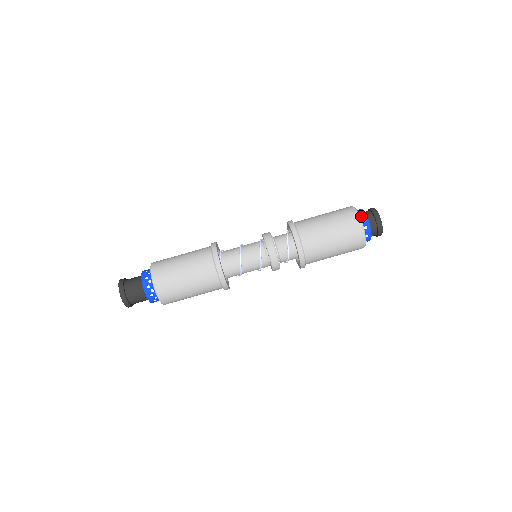
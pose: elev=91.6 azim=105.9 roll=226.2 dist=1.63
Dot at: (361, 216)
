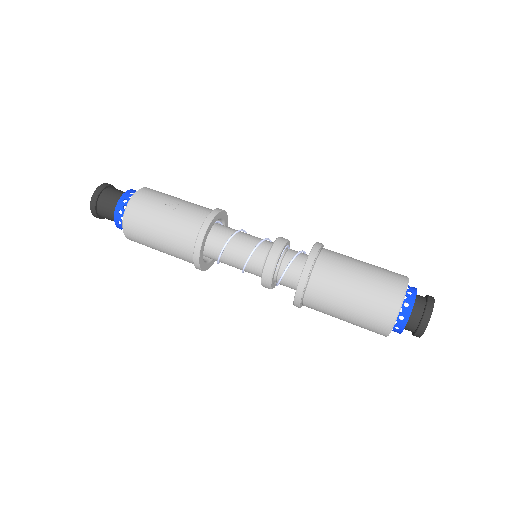
Dot at: occluded
